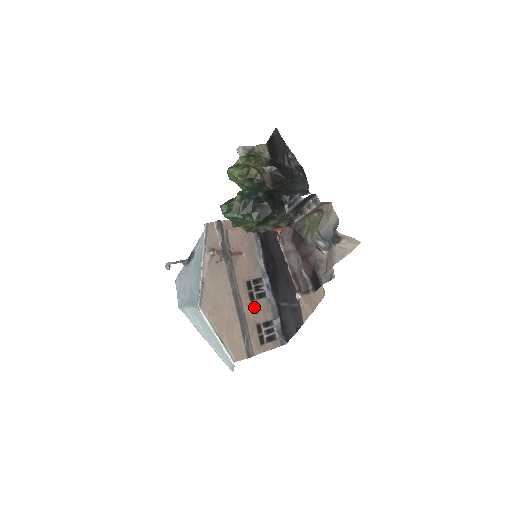
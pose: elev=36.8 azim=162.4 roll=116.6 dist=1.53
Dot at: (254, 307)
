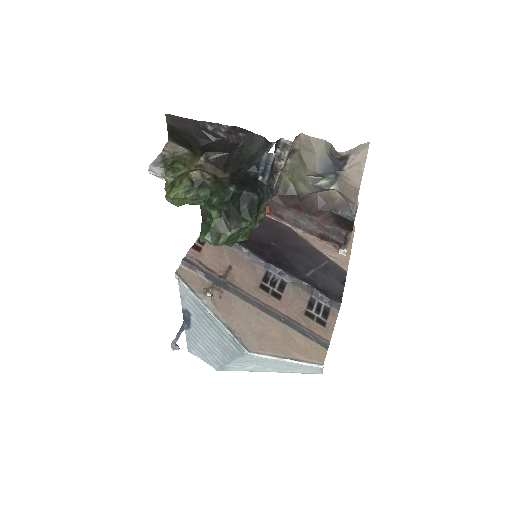
Dot at: (288, 302)
